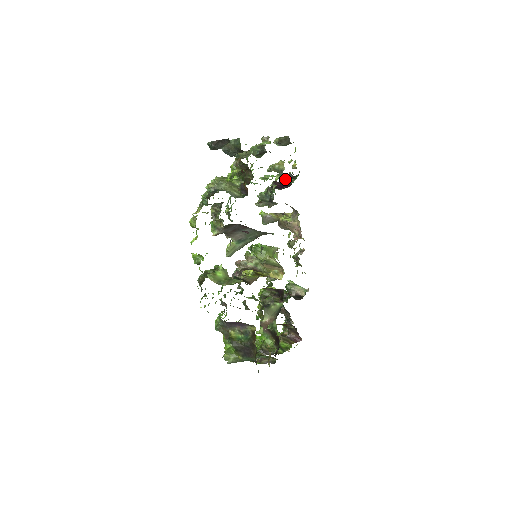
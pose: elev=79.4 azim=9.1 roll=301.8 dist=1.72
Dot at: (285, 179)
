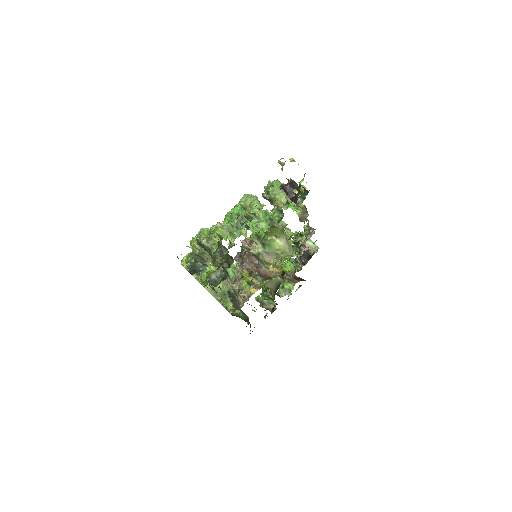
Dot at: (295, 184)
